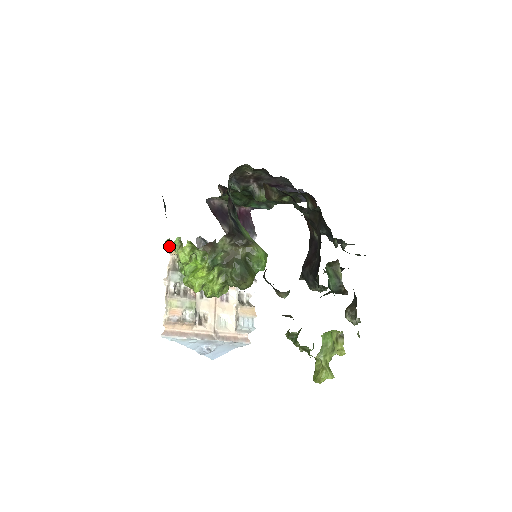
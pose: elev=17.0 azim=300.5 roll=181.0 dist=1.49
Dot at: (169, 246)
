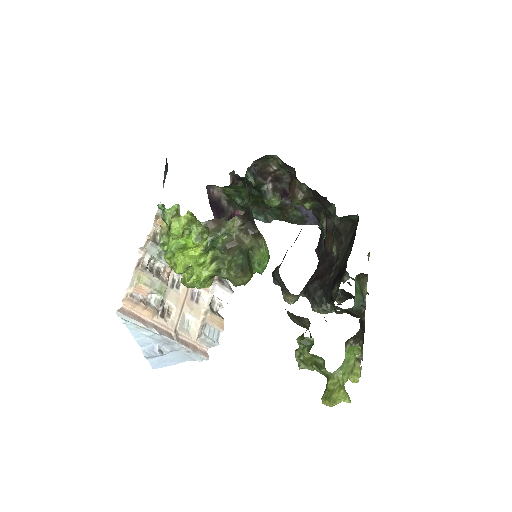
Dot at: (156, 215)
